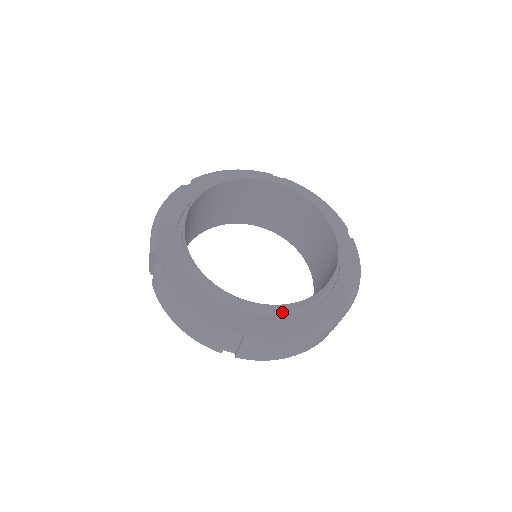
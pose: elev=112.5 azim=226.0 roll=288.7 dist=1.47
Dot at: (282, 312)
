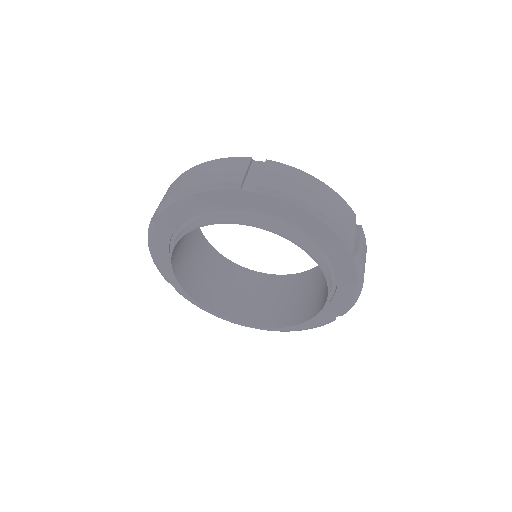
Dot at: (282, 320)
